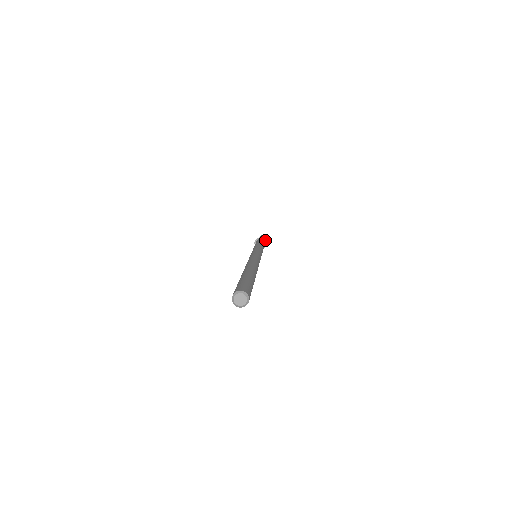
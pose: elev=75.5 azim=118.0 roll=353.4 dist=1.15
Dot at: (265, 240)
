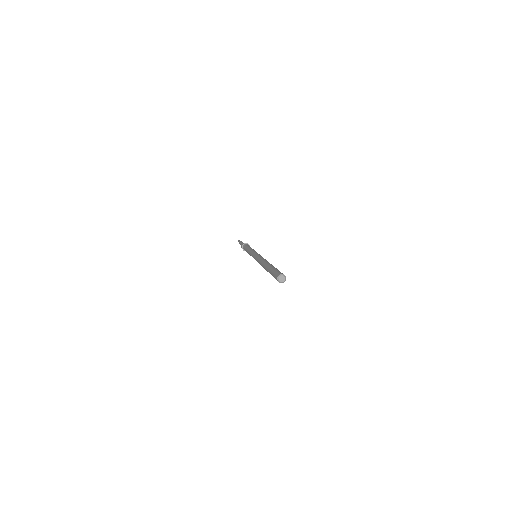
Dot at: (248, 244)
